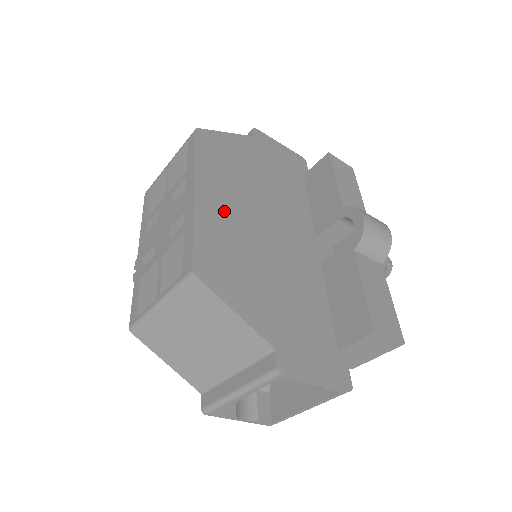
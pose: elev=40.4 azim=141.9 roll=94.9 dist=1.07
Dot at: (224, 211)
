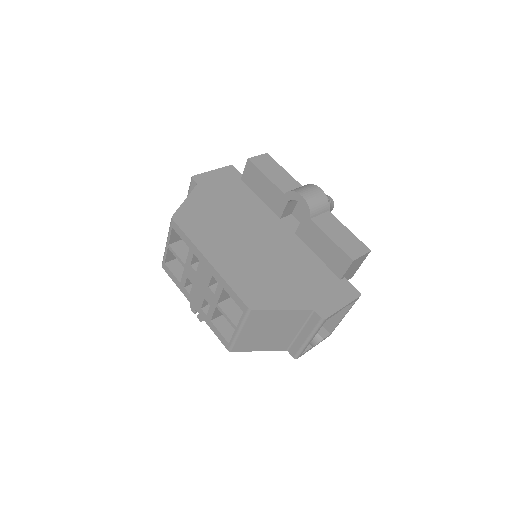
Dot at: (230, 257)
